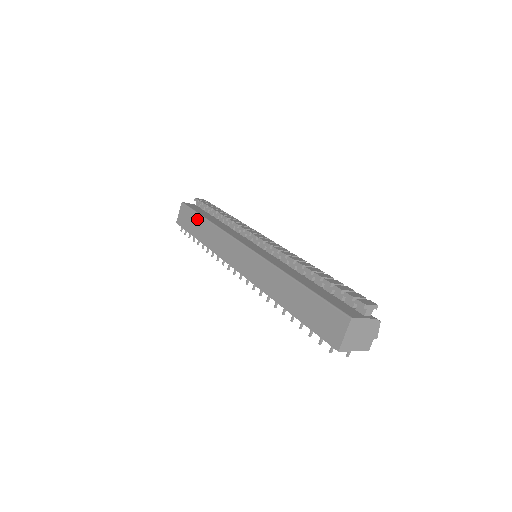
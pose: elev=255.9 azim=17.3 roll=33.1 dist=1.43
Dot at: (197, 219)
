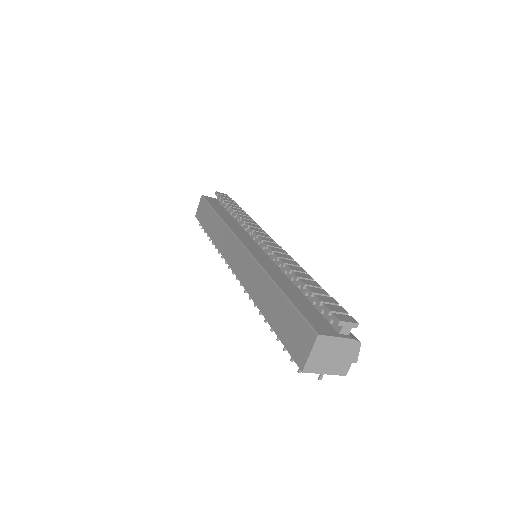
Dot at: (210, 213)
